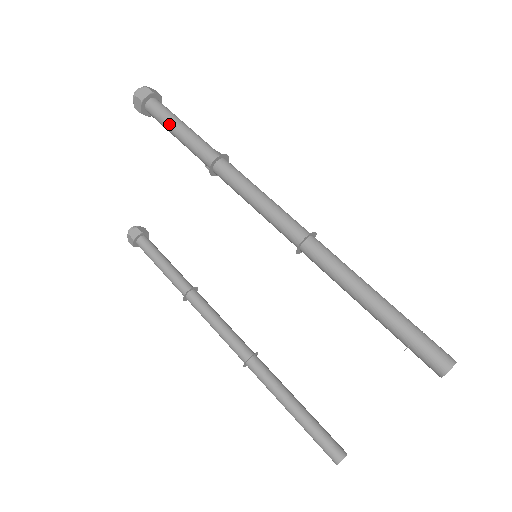
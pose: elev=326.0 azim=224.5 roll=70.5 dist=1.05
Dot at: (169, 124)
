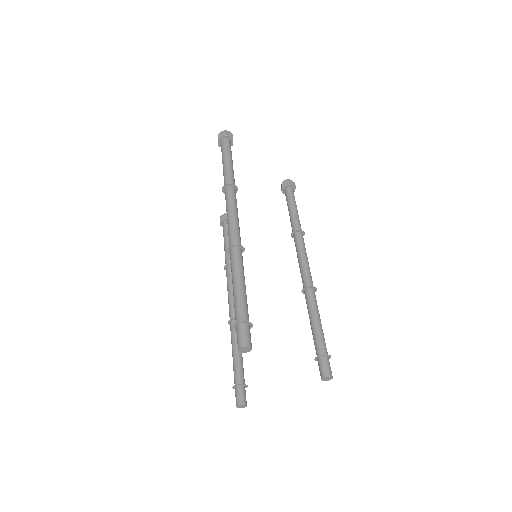
Dot at: (222, 157)
